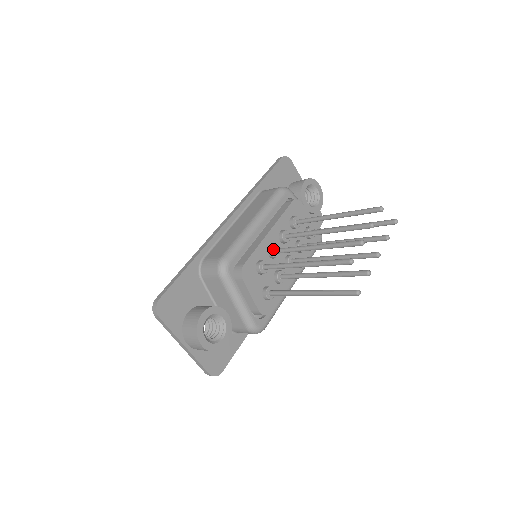
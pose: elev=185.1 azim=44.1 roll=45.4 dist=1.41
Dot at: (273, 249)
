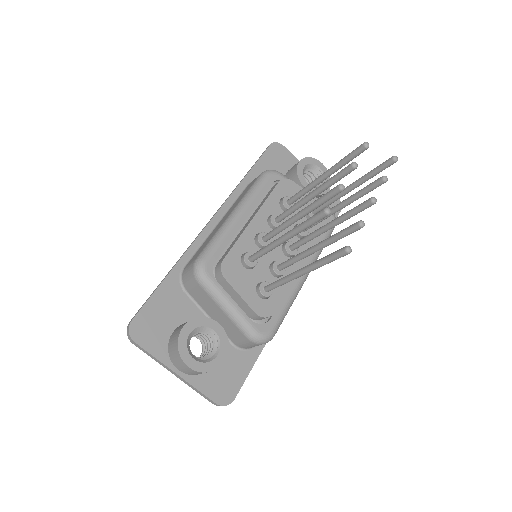
Dot at: (260, 237)
